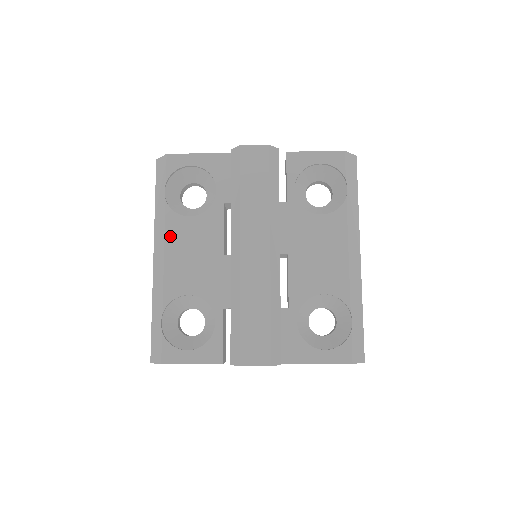
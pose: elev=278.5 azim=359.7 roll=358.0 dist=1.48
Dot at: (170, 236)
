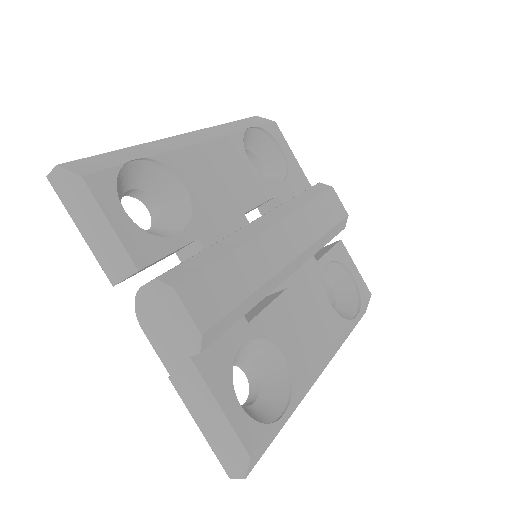
Dot at: (223, 144)
